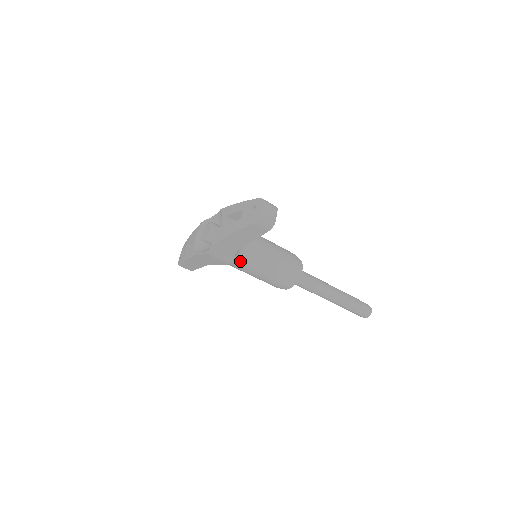
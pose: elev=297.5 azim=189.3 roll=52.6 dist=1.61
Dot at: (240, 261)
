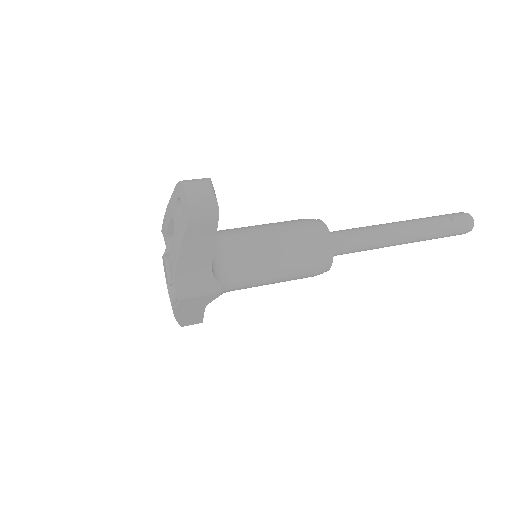
Dot at: (232, 279)
